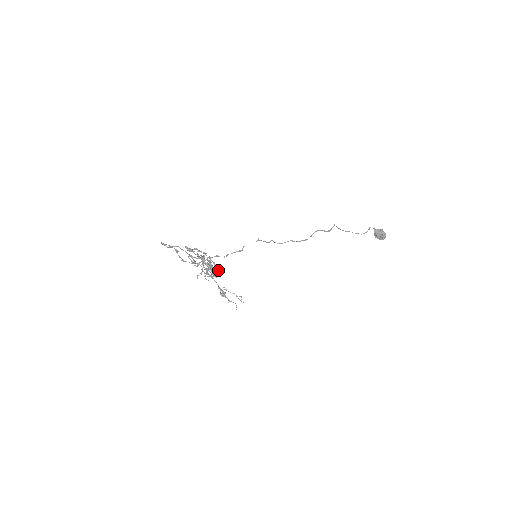
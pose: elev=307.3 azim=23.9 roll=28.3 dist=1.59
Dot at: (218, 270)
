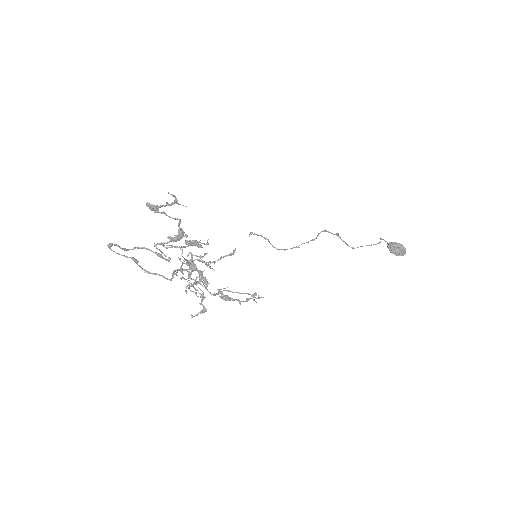
Dot at: (207, 265)
